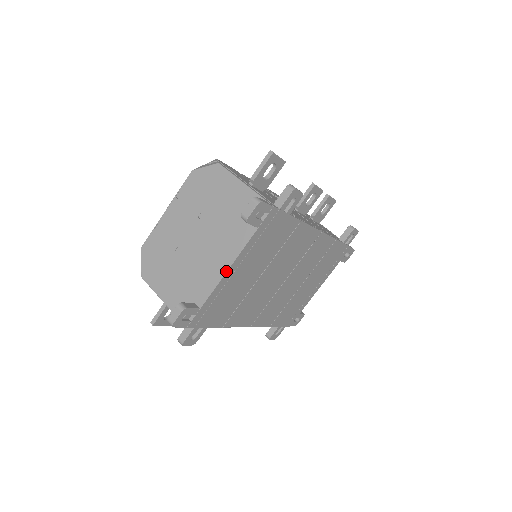
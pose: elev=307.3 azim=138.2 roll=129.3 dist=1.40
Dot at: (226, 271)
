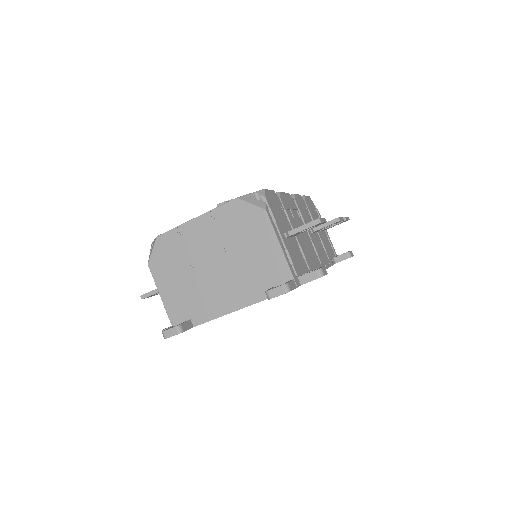
Dot at: (230, 312)
